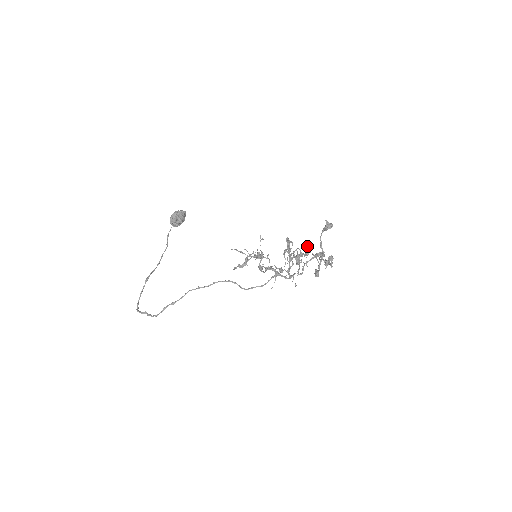
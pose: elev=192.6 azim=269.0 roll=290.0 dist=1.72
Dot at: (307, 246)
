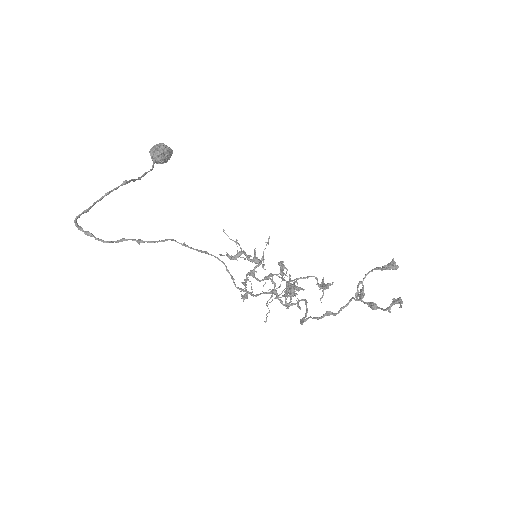
Dot at: (323, 280)
